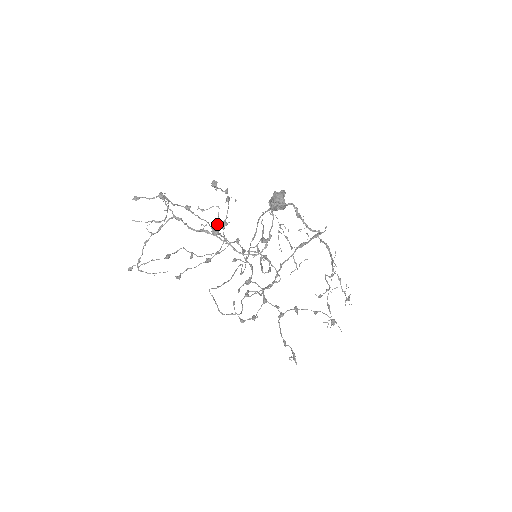
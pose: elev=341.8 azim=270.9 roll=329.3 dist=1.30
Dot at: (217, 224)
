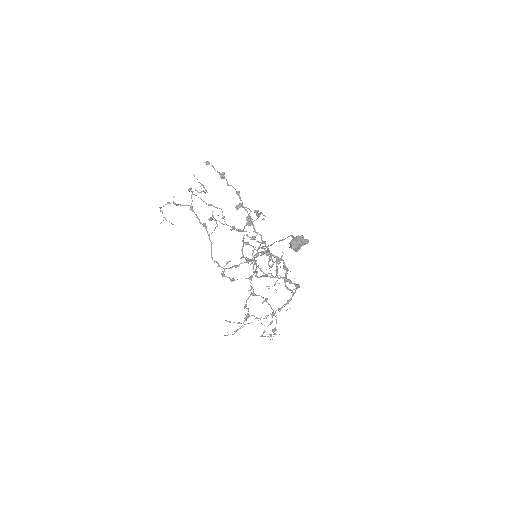
Dot at: occluded
